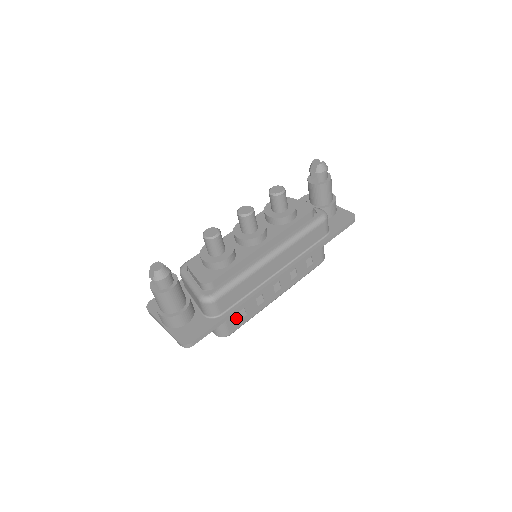
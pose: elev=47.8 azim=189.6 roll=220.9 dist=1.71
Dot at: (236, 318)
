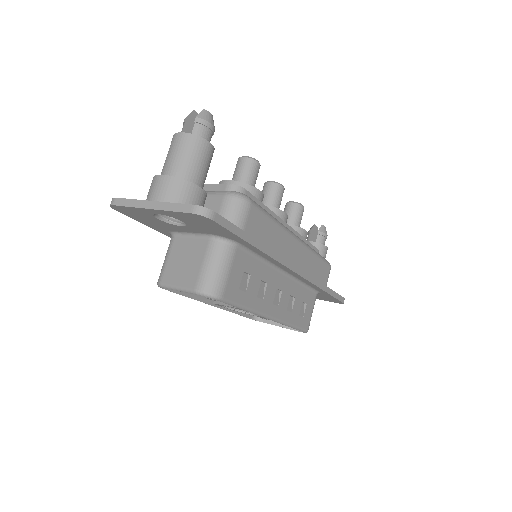
Dot at: (238, 278)
